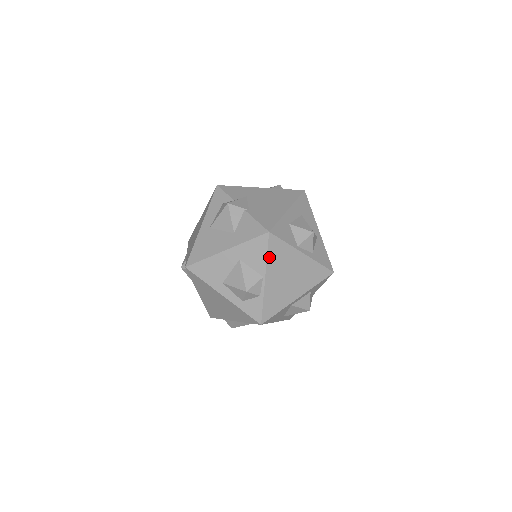
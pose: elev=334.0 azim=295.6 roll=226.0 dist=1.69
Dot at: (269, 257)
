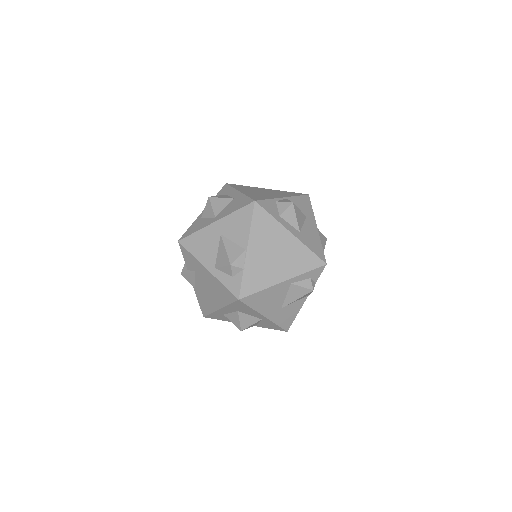
Dot at: occluded
